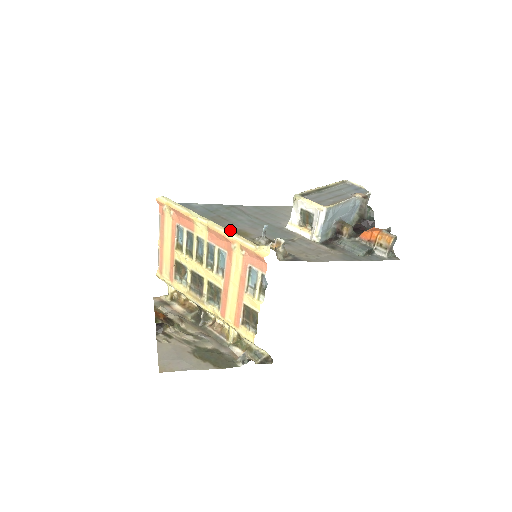
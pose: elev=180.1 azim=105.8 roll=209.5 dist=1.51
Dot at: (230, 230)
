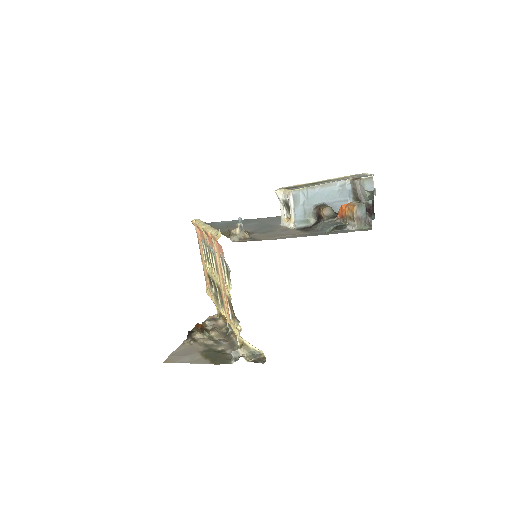
Dot at: (225, 231)
